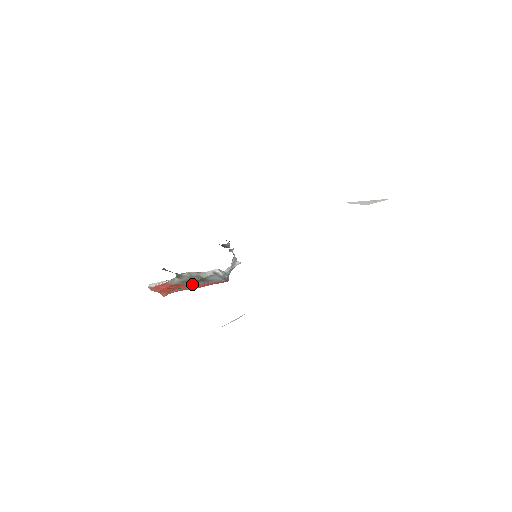
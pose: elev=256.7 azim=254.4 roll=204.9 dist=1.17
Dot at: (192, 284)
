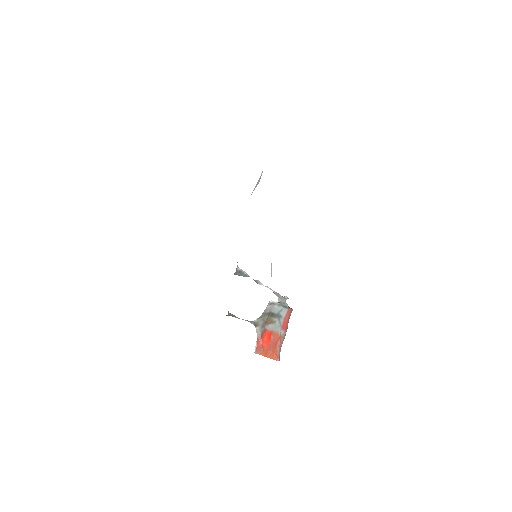
Dot at: (275, 329)
